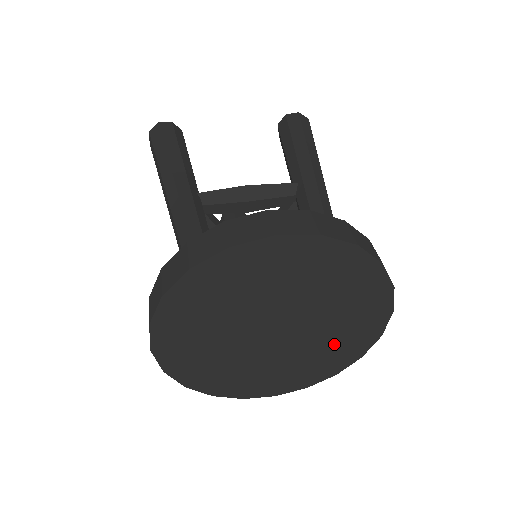
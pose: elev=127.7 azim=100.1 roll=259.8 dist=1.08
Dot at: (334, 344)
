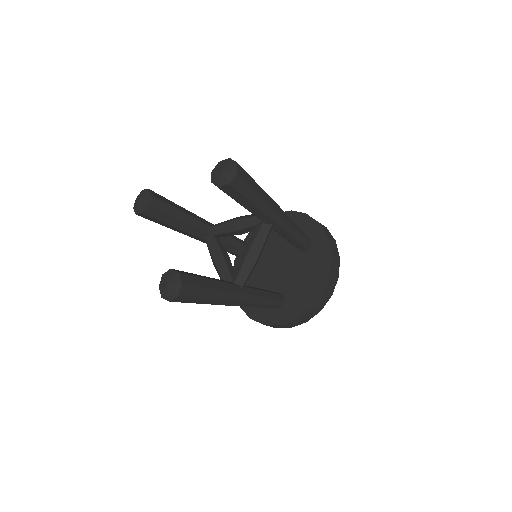
Dot at: occluded
